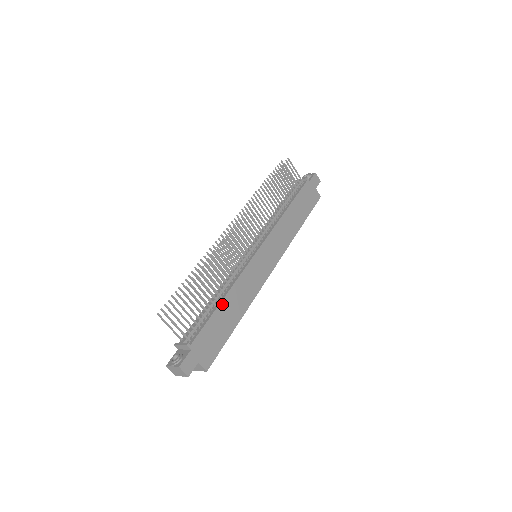
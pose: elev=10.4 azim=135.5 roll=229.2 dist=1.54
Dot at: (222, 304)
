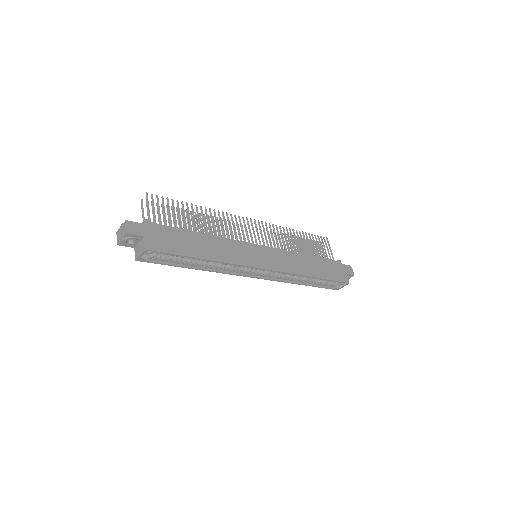
Dot at: (198, 234)
